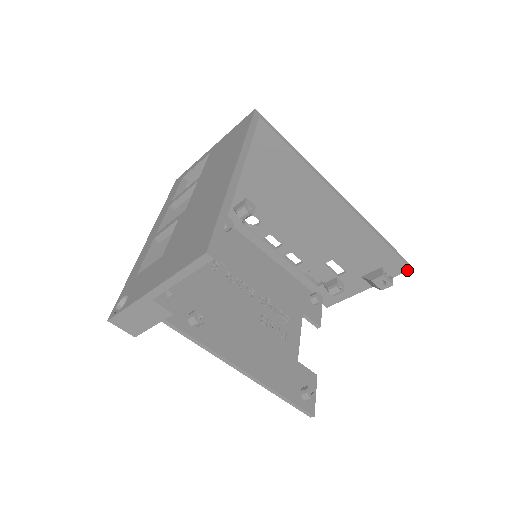
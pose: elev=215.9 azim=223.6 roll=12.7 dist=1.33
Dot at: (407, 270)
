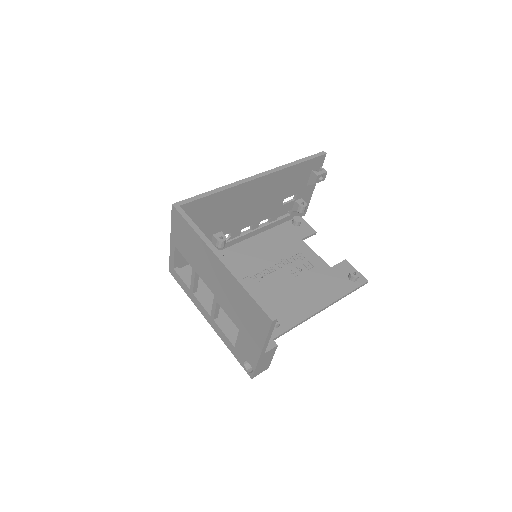
Dot at: (325, 156)
